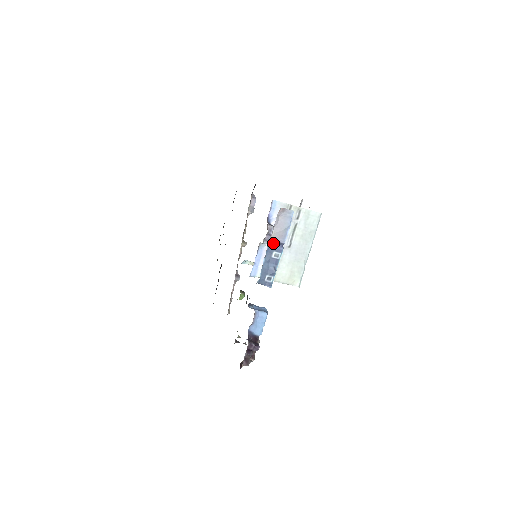
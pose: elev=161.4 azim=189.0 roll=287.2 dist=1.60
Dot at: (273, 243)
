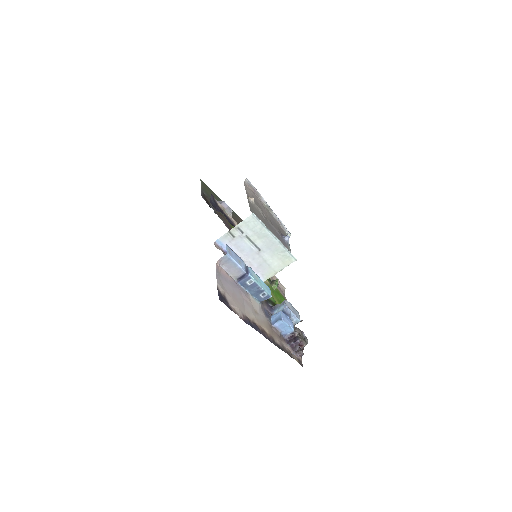
Dot at: (240, 279)
